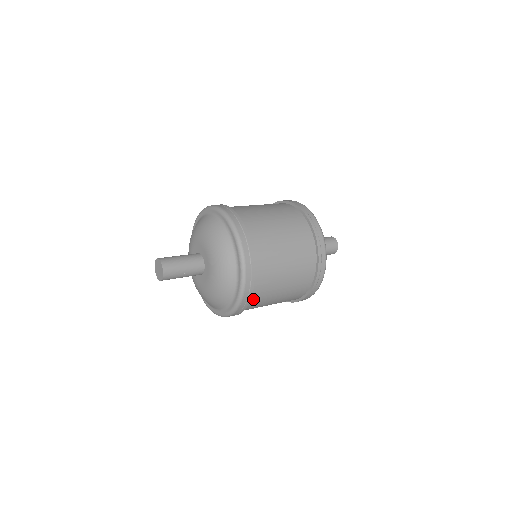
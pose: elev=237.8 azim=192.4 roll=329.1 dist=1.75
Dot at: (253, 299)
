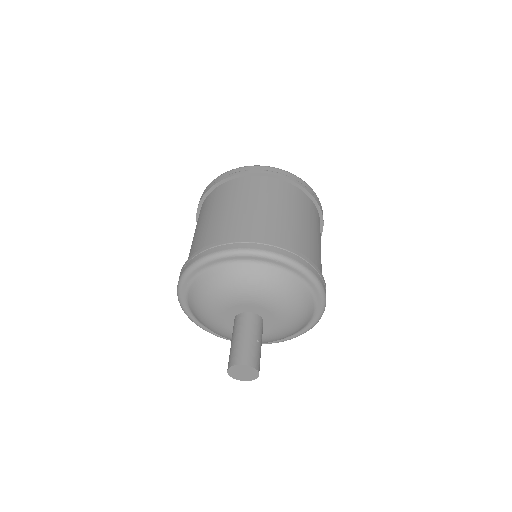
Dot at: occluded
